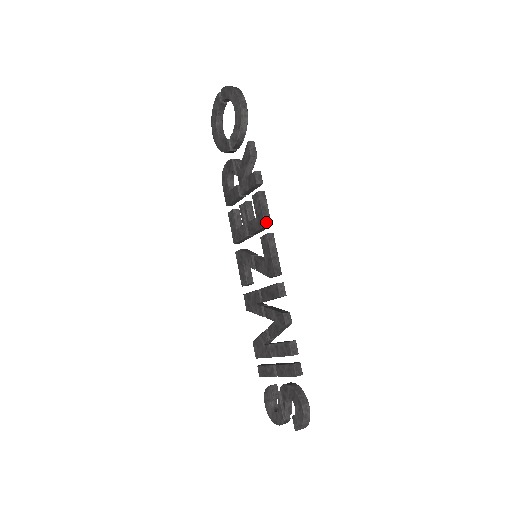
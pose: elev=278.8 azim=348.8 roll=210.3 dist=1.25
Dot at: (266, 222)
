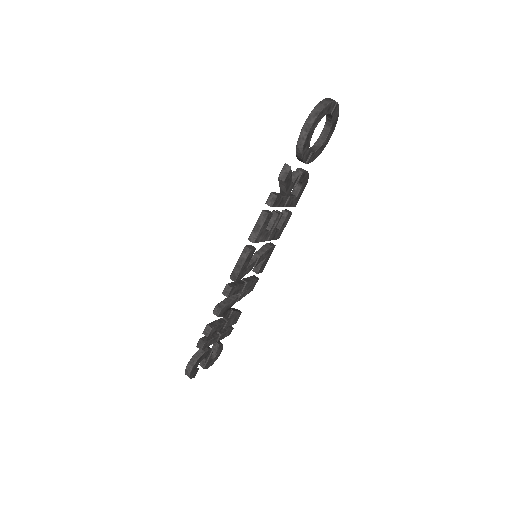
Dot at: (251, 237)
